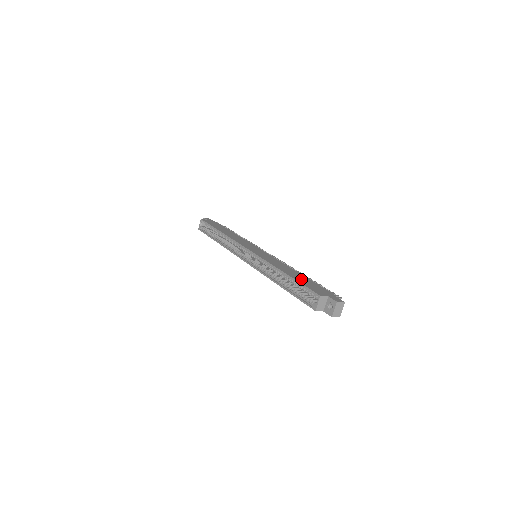
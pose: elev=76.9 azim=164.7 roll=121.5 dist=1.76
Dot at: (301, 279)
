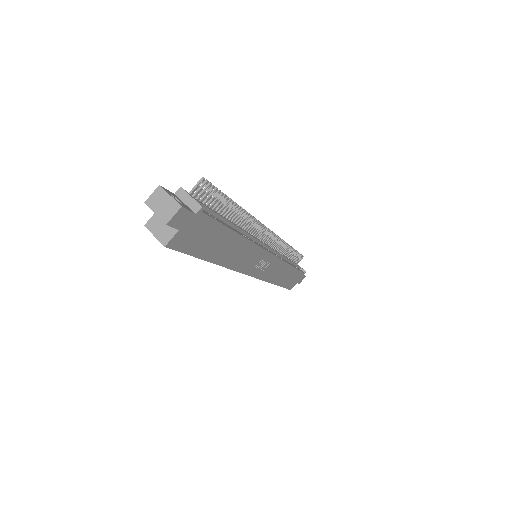
Dot at: occluded
